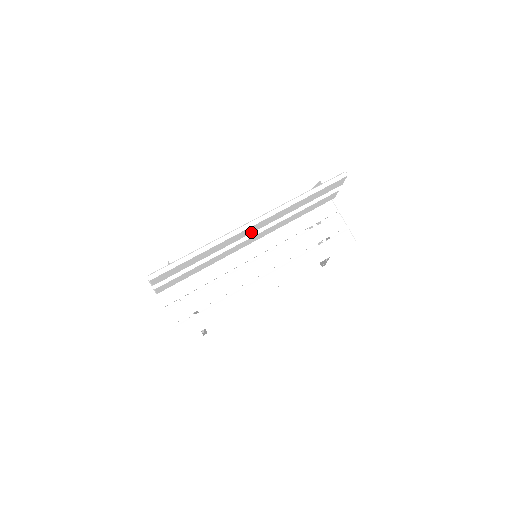
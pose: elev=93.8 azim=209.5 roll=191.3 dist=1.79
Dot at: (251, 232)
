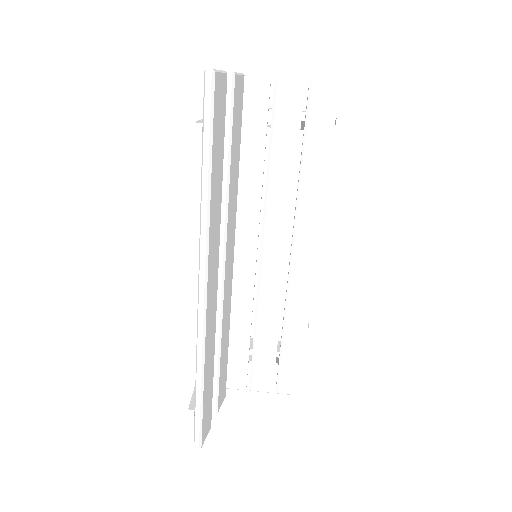
Dot at: (216, 282)
